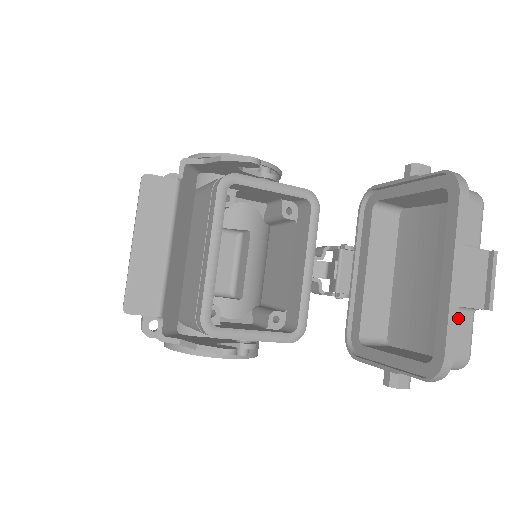
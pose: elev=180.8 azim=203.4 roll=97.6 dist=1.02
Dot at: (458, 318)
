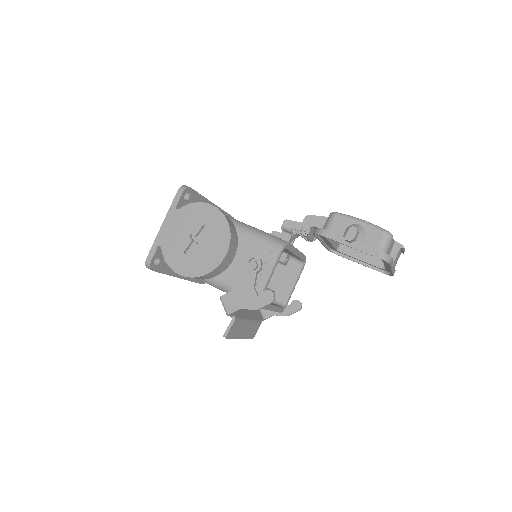
Dot at: occluded
